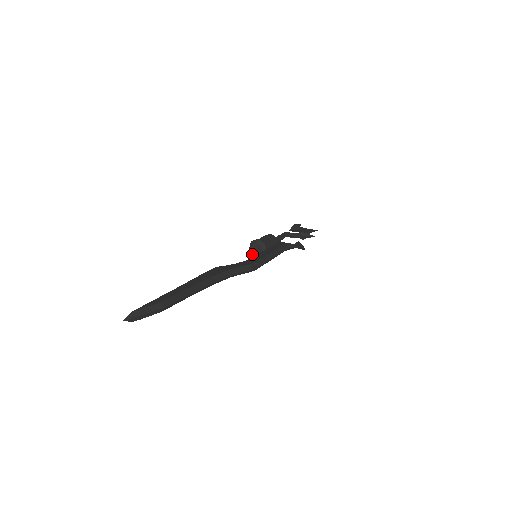
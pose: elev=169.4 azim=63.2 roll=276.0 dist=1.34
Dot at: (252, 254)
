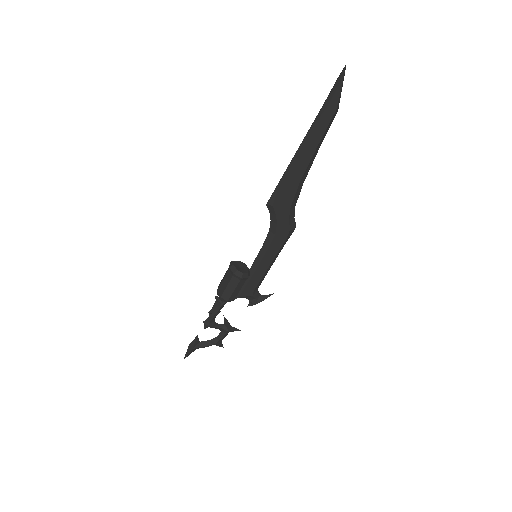
Dot at: (236, 268)
